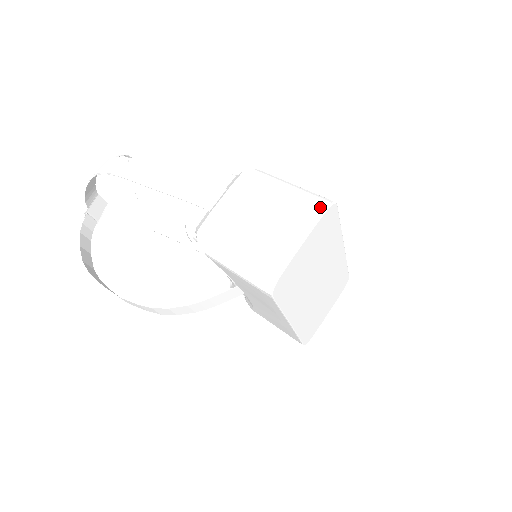
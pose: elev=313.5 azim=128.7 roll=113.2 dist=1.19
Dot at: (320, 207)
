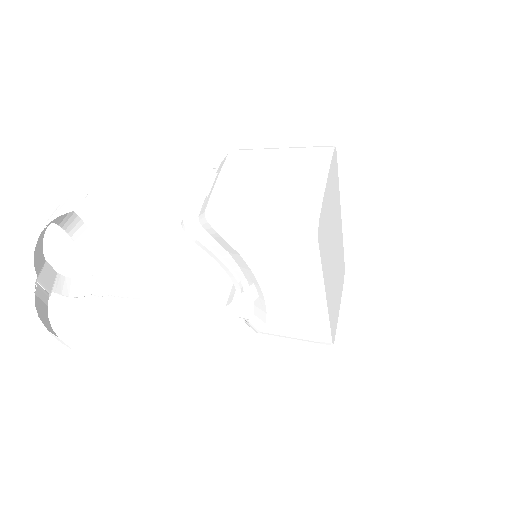
Dot at: (326, 150)
